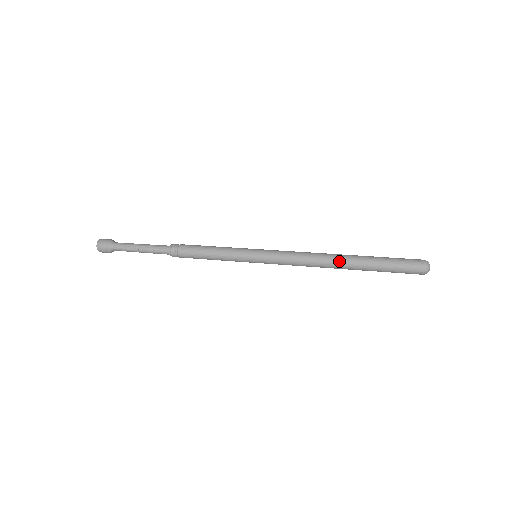
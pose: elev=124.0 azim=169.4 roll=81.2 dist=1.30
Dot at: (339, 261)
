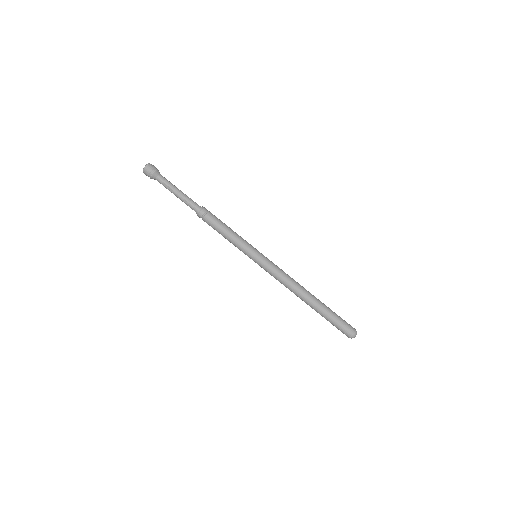
Dot at: (306, 299)
